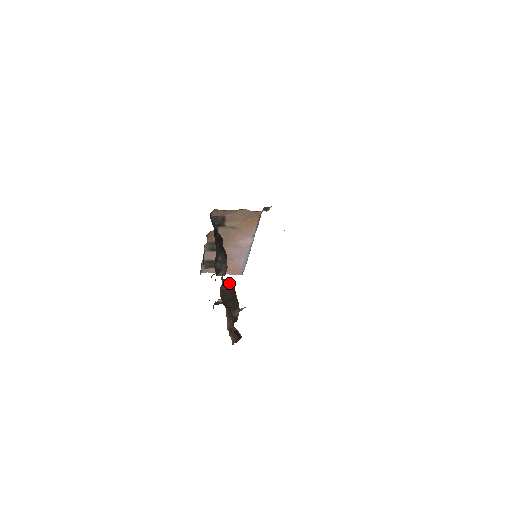
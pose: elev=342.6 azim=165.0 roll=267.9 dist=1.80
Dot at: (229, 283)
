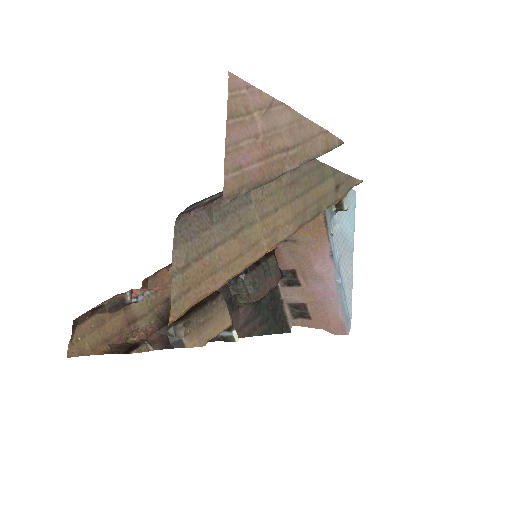
Dot at: occluded
